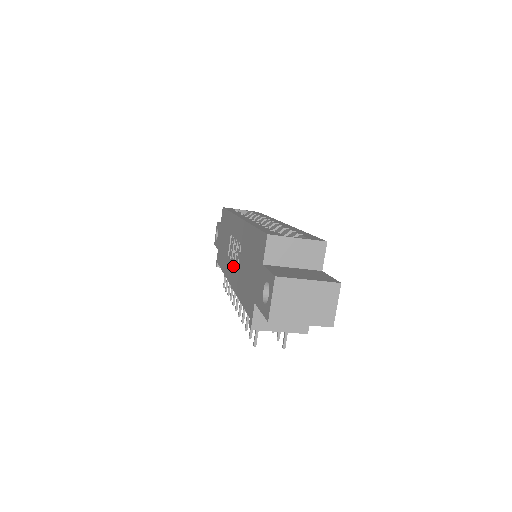
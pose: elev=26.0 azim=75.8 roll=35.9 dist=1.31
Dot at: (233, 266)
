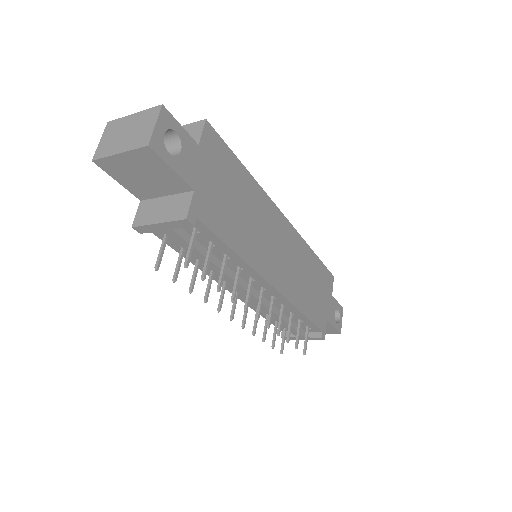
Dot at: occluded
